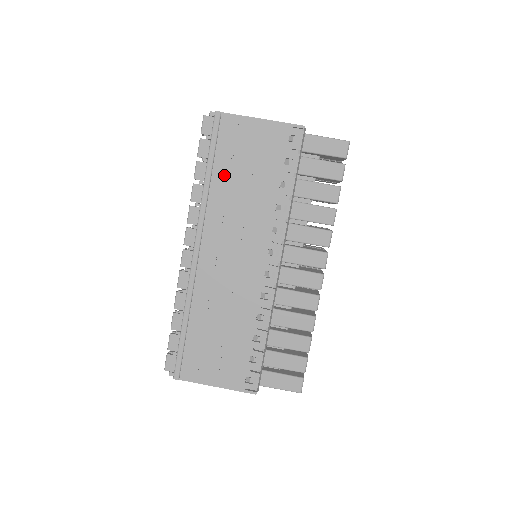
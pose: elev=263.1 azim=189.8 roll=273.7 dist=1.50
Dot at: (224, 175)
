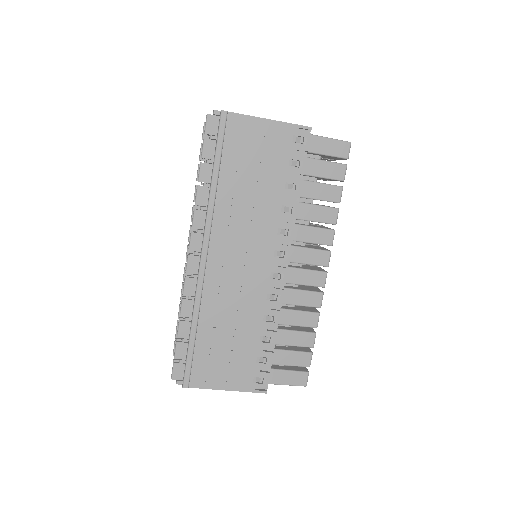
Dot at: (231, 177)
